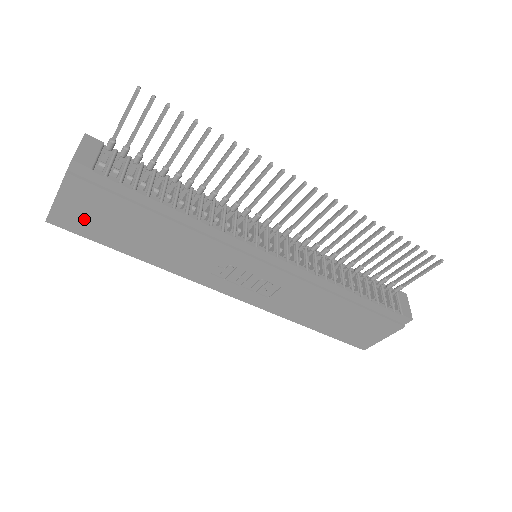
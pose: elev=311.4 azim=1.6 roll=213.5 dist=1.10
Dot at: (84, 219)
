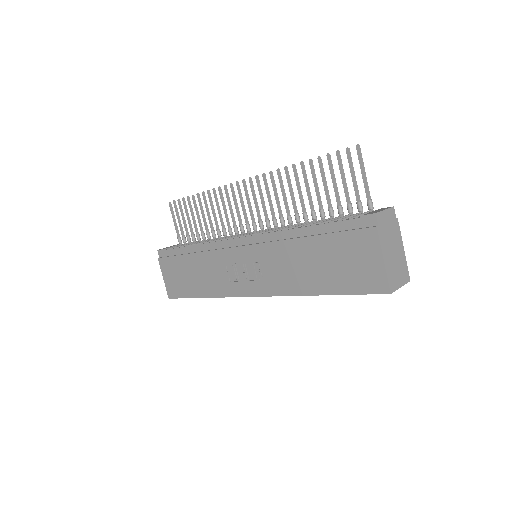
Dot at: (175, 284)
